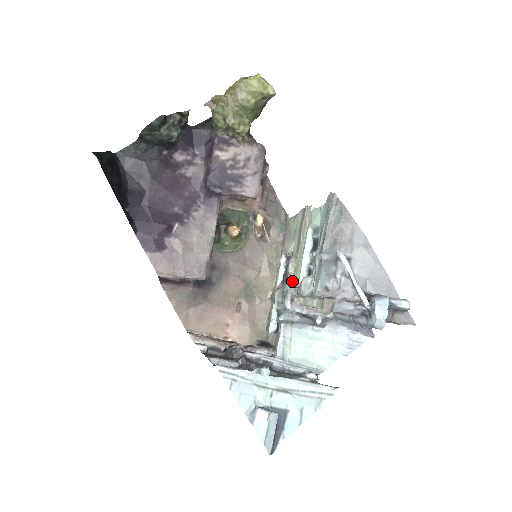
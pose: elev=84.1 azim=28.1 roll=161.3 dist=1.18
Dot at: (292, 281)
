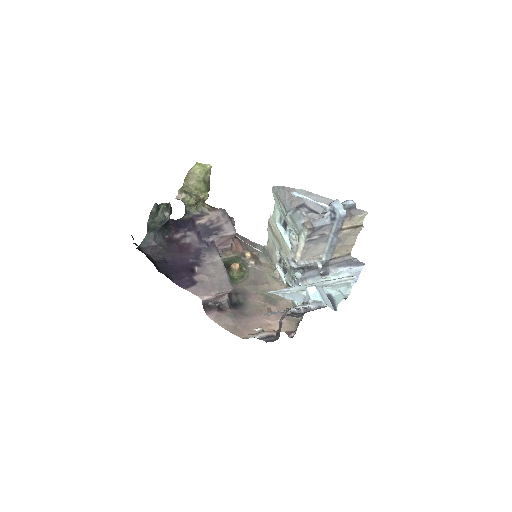
Dot at: occluded
